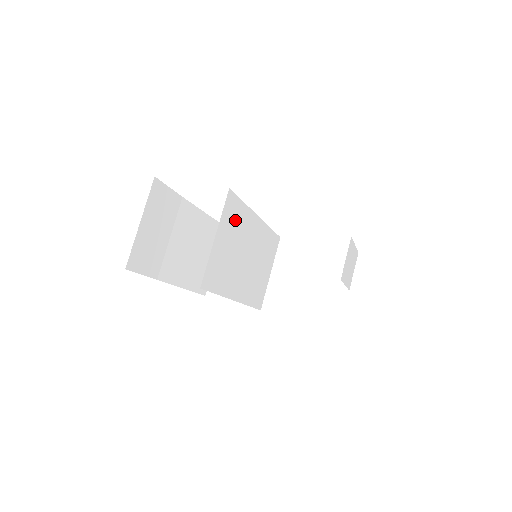
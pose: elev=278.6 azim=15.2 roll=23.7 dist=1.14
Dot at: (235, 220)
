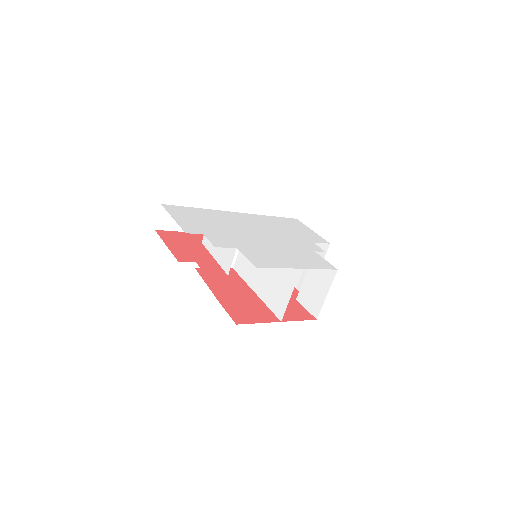
Dot at: (286, 271)
